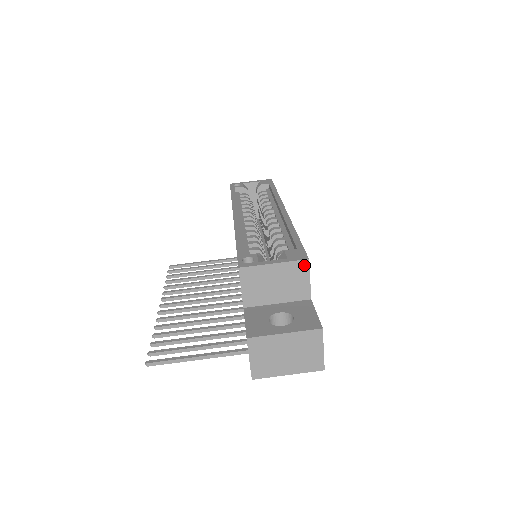
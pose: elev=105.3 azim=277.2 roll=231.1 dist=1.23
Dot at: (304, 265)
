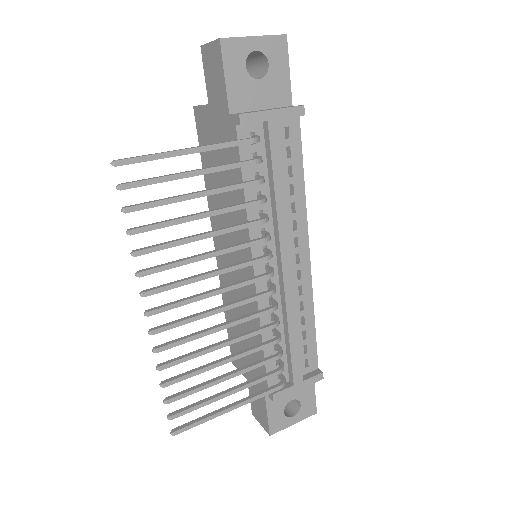
Dot at: occluded
